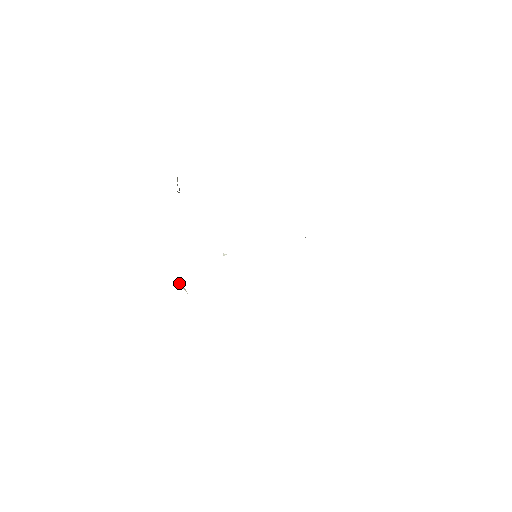
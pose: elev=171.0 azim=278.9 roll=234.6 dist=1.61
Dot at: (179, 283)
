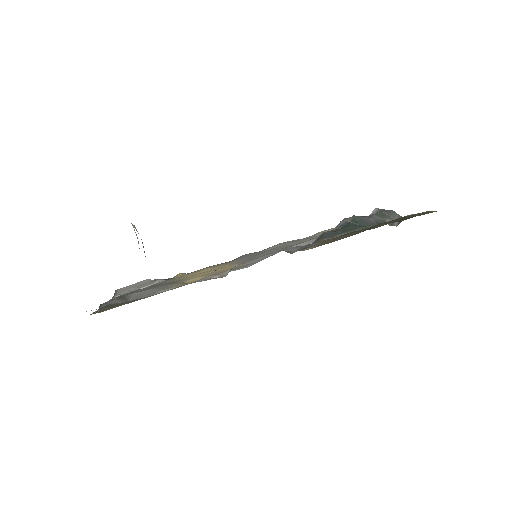
Dot at: (162, 281)
